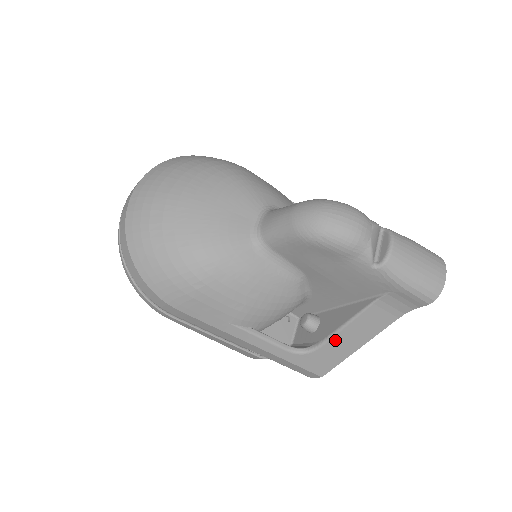
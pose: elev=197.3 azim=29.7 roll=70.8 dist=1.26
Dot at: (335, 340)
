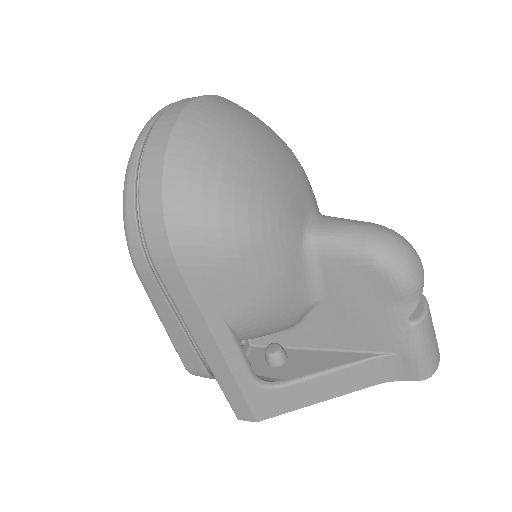
Dot at: (306, 384)
